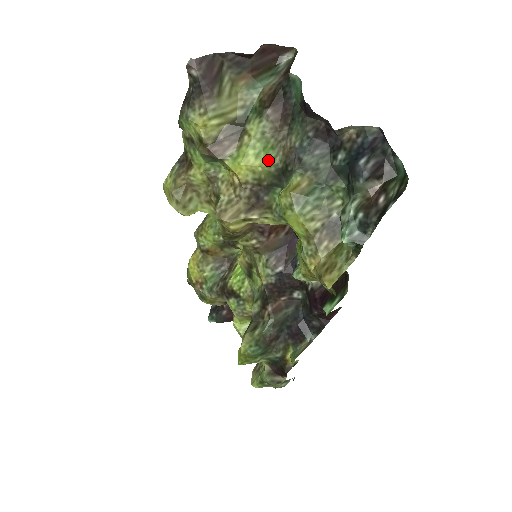
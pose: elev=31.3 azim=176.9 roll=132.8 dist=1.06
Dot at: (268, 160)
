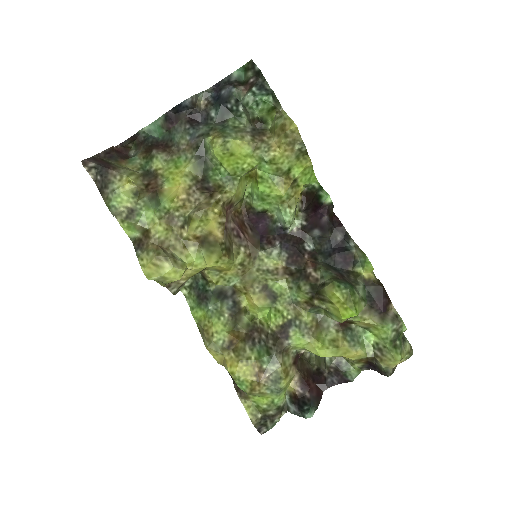
Dot at: (185, 162)
